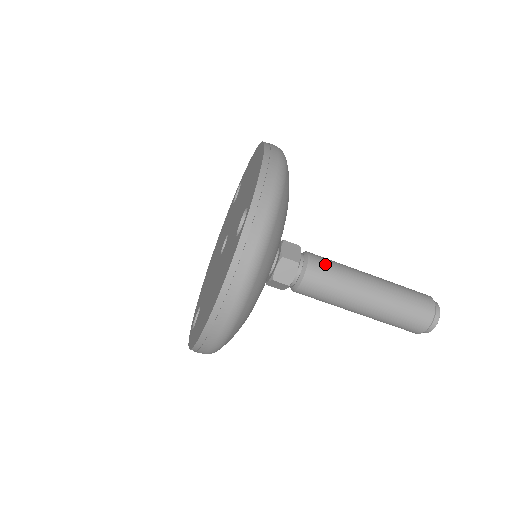
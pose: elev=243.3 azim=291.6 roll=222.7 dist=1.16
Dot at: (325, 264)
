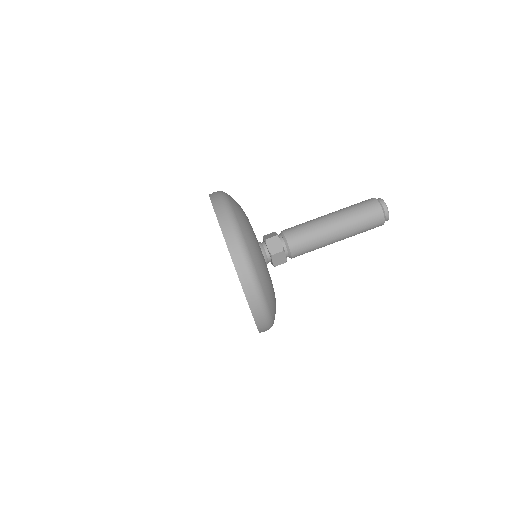
Dot at: (294, 227)
